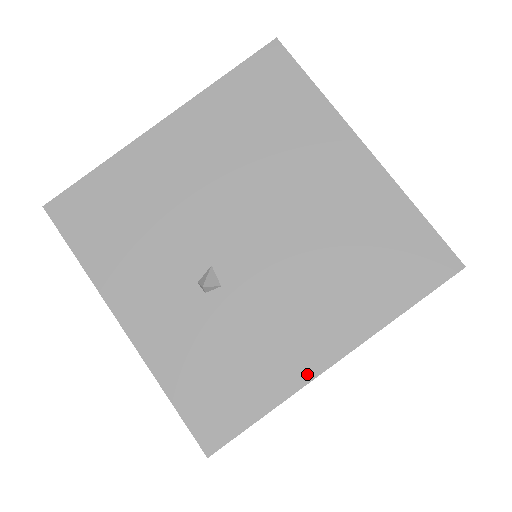
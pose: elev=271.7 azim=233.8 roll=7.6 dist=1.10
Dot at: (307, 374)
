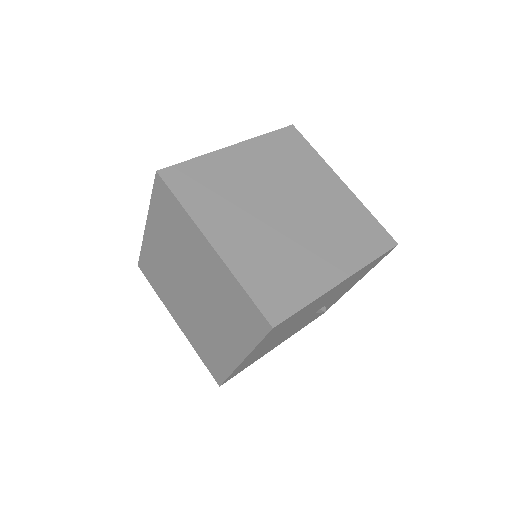
Dot at: occluded
